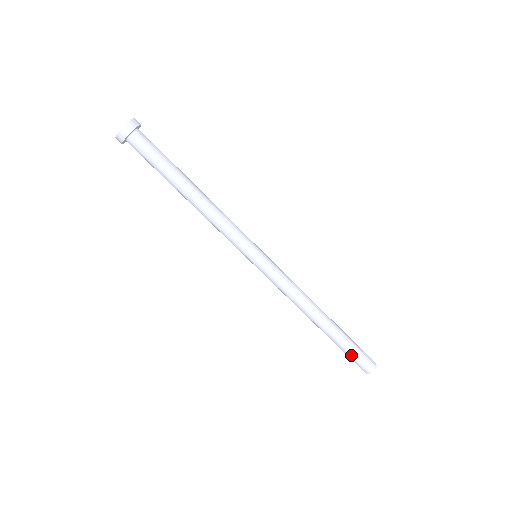
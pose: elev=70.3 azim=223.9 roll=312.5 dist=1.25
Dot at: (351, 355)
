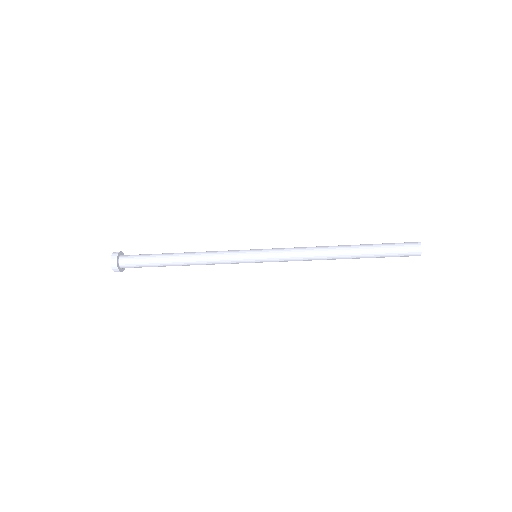
Dot at: (391, 256)
